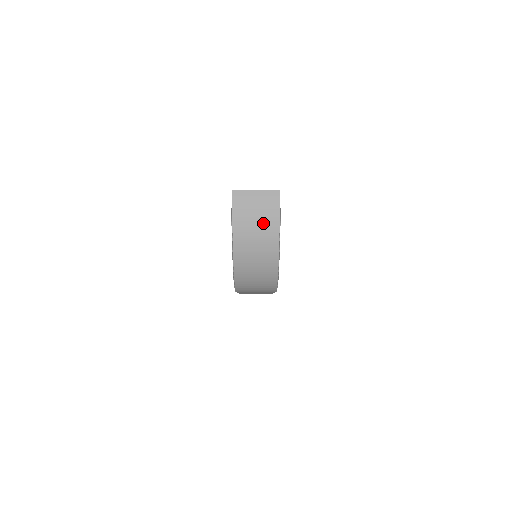
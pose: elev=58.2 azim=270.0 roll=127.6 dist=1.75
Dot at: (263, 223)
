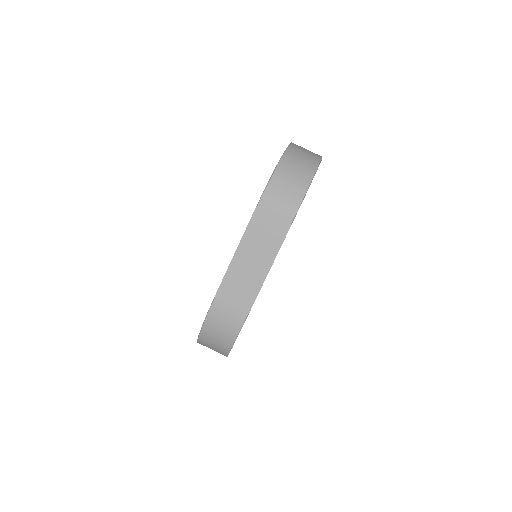
Dot at: (310, 153)
